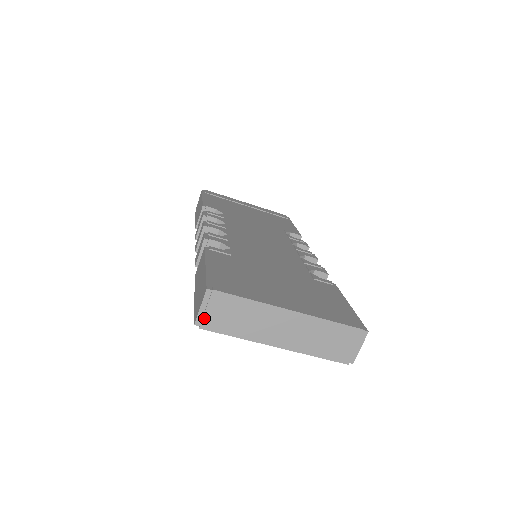
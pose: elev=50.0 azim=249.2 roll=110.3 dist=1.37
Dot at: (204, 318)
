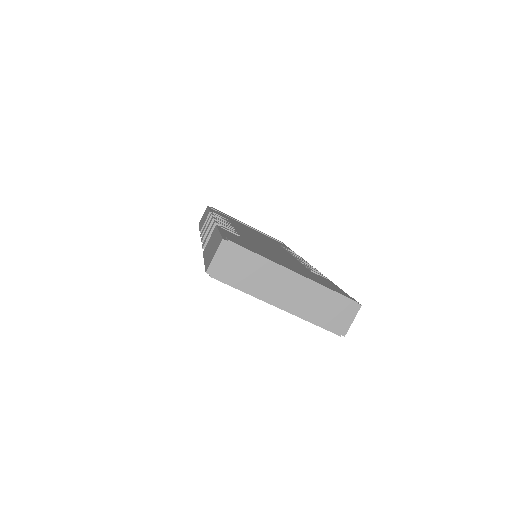
Dot at: (216, 267)
